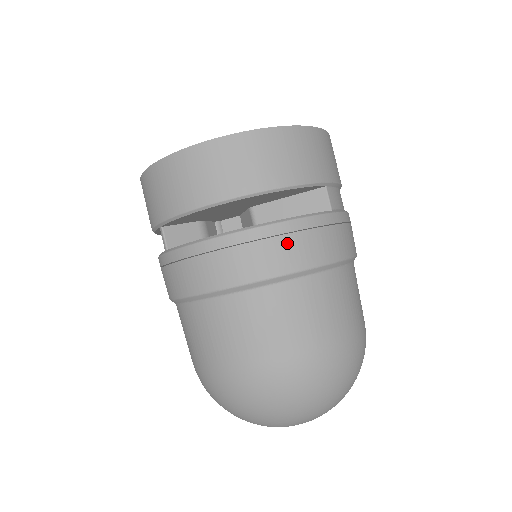
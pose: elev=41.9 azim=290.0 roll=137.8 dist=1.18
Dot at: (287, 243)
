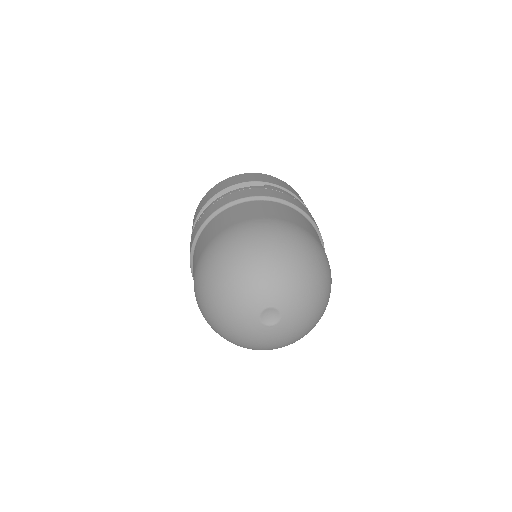
Dot at: (226, 198)
